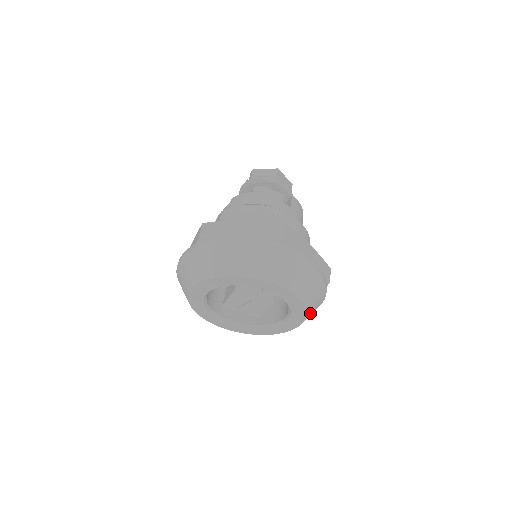
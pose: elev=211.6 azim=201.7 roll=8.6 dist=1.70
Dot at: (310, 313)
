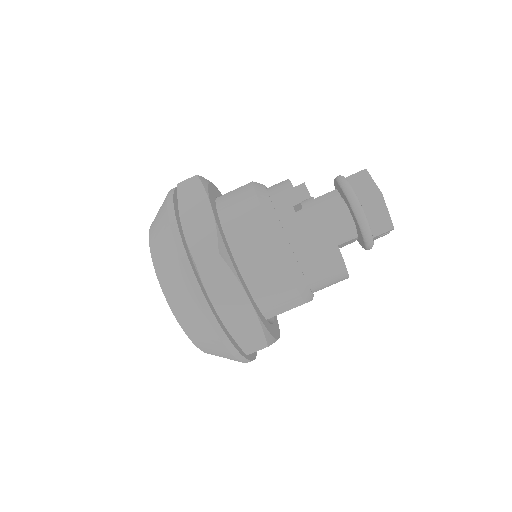
Dot at: occluded
